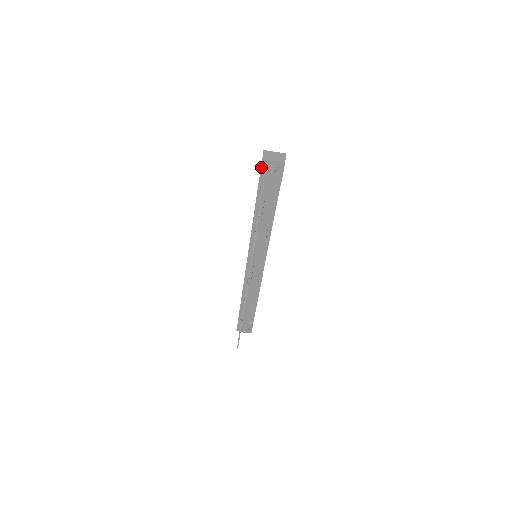
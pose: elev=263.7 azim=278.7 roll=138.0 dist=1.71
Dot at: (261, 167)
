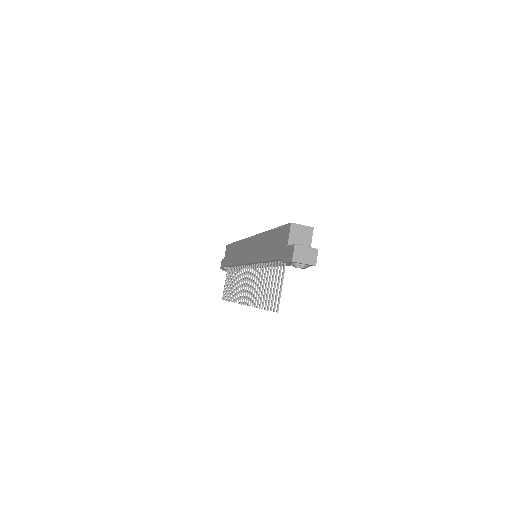
Dot at: (288, 262)
